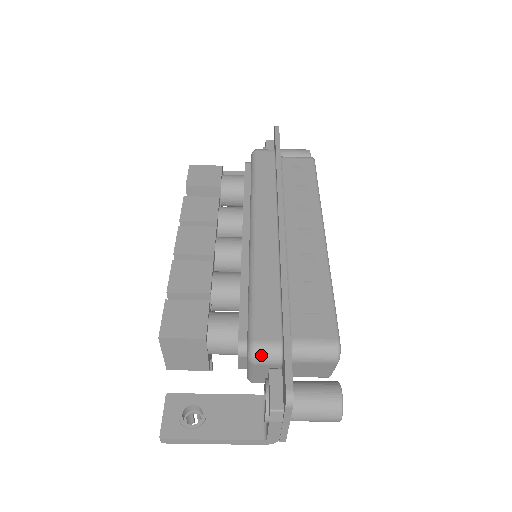
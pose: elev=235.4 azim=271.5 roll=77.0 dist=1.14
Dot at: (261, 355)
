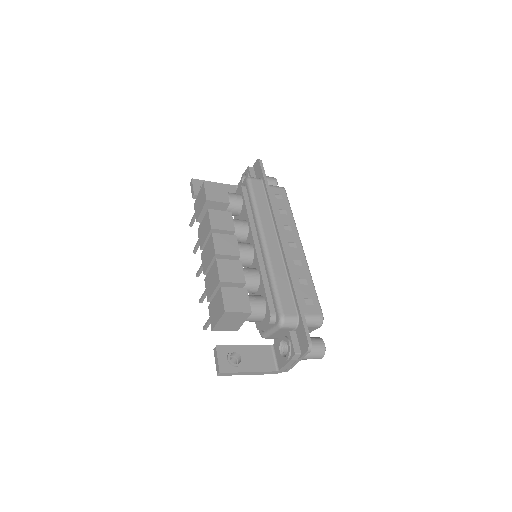
Dot at: (287, 323)
